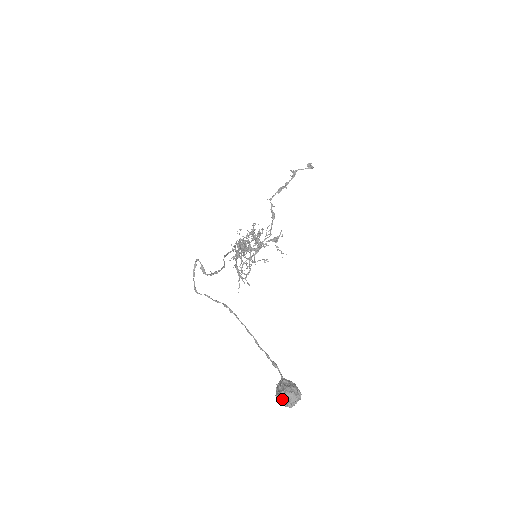
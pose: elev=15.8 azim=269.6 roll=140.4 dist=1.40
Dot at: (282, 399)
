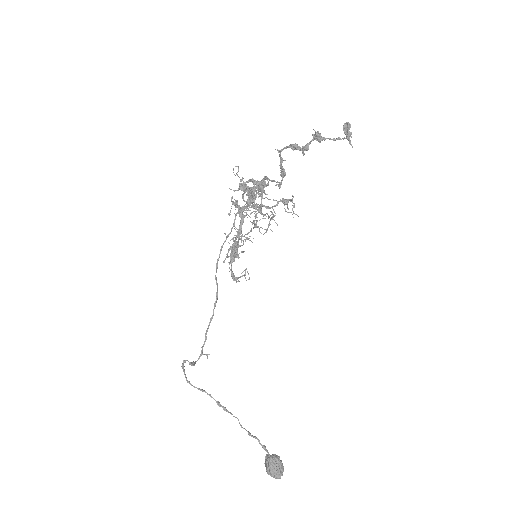
Dot at: (269, 471)
